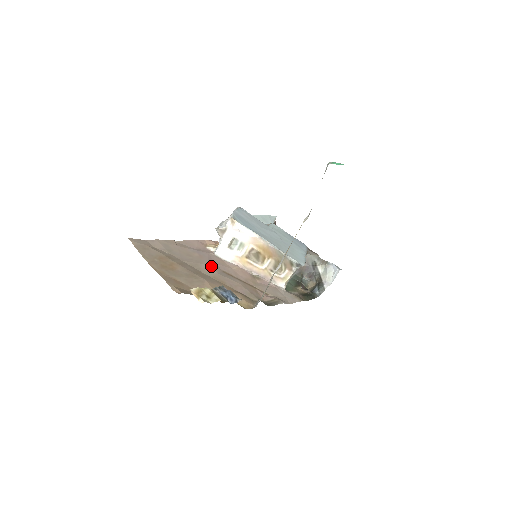
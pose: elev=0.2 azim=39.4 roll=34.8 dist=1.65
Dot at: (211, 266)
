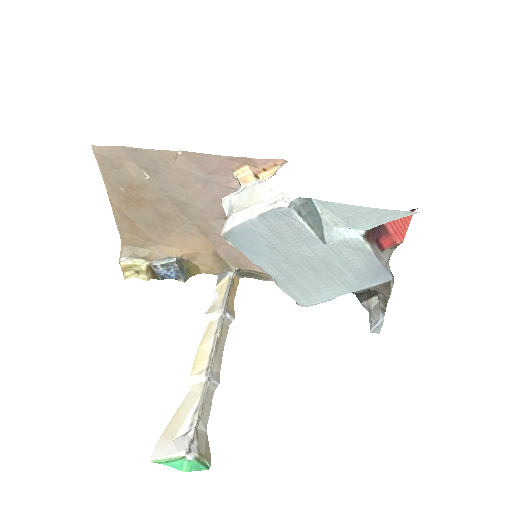
Dot at: (206, 211)
